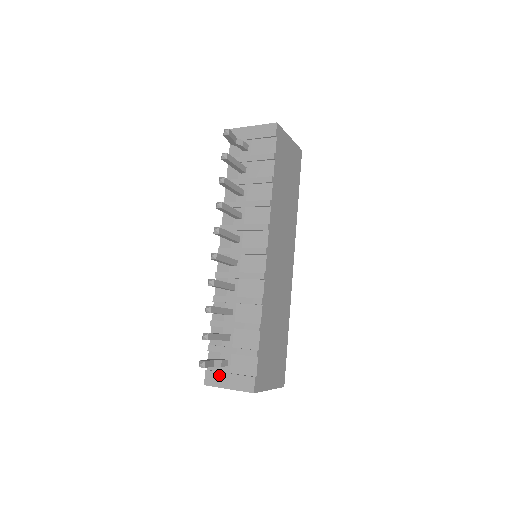
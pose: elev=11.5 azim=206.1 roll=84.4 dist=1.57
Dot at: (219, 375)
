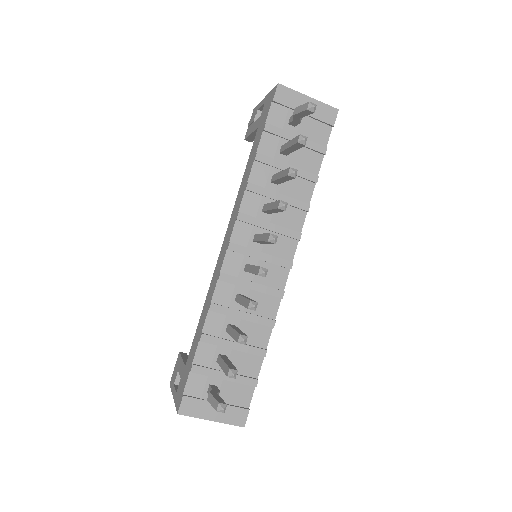
Dot at: (202, 404)
